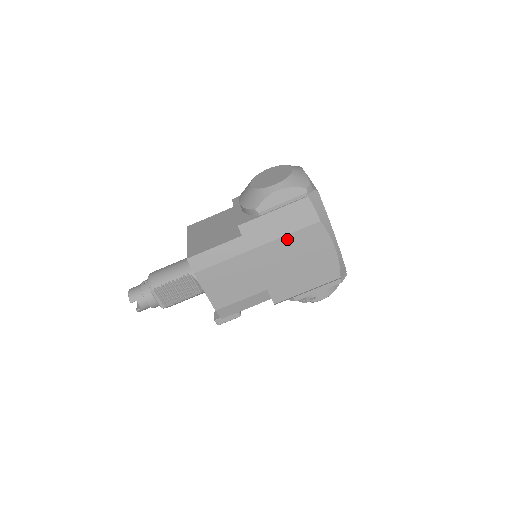
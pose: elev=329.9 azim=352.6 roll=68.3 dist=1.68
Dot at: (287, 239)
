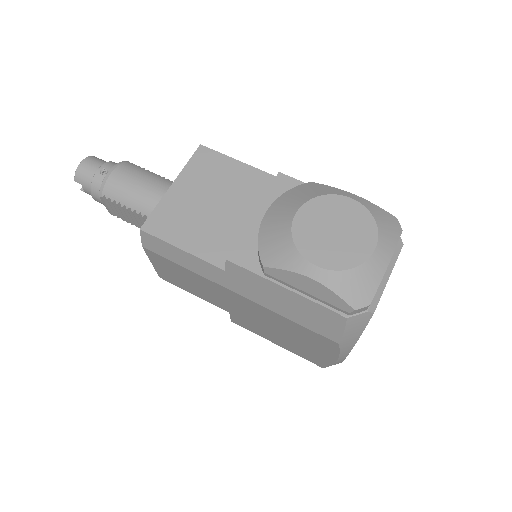
Dot at: (281, 317)
